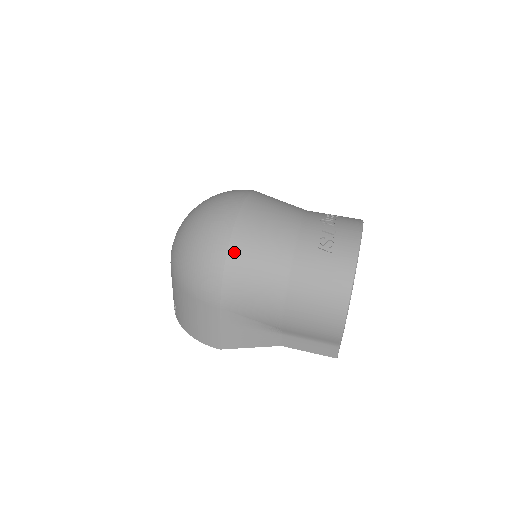
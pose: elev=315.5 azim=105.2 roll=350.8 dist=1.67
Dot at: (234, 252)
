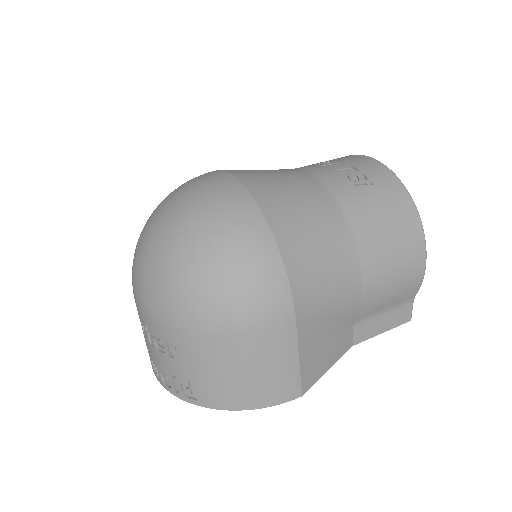
Dot at: (279, 229)
